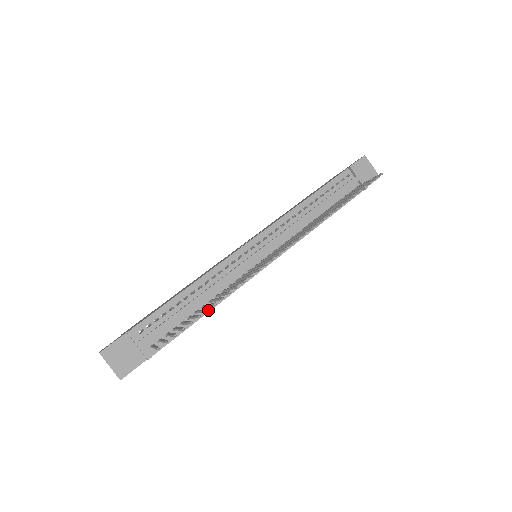
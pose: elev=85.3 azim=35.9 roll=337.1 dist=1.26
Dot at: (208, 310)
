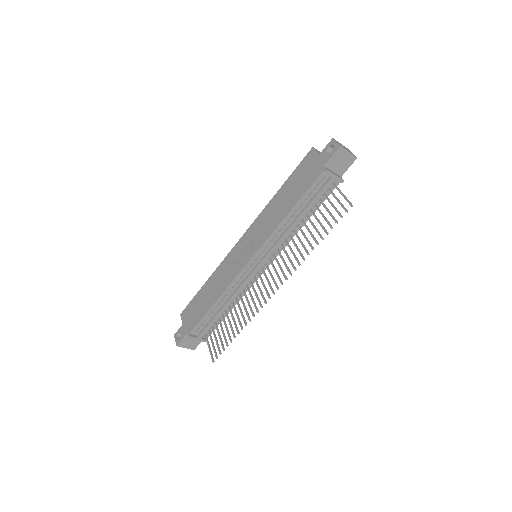
Dot at: occluded
